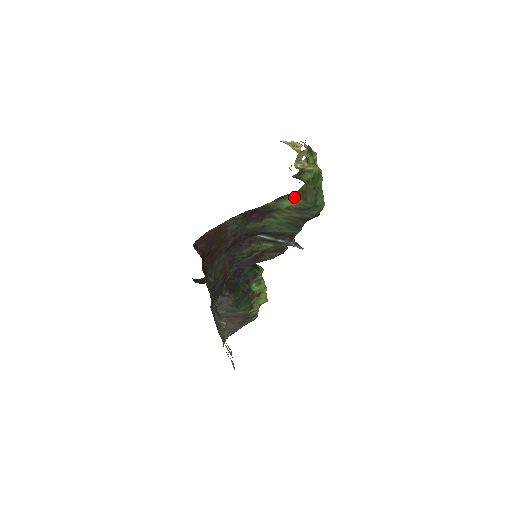
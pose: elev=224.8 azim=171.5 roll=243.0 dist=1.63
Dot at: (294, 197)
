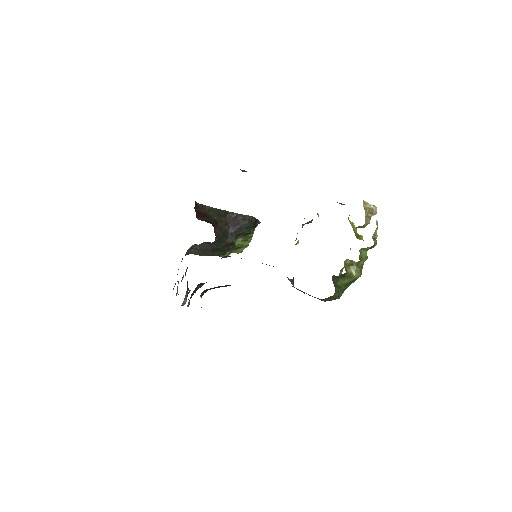
Dot at: occluded
